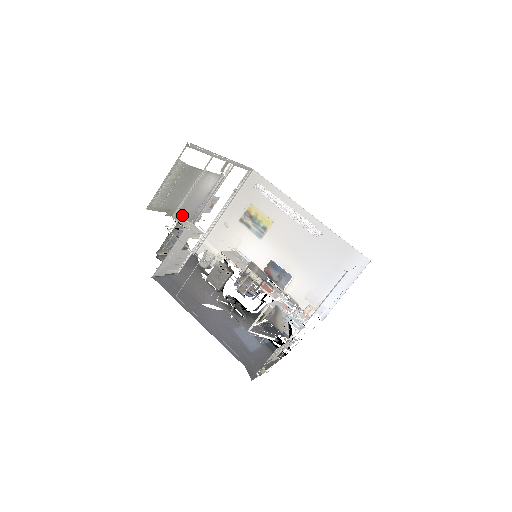
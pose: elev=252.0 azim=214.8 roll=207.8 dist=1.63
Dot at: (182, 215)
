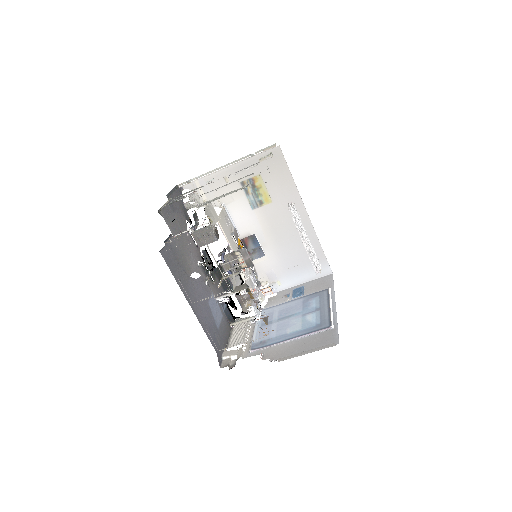
Dot at: occluded
